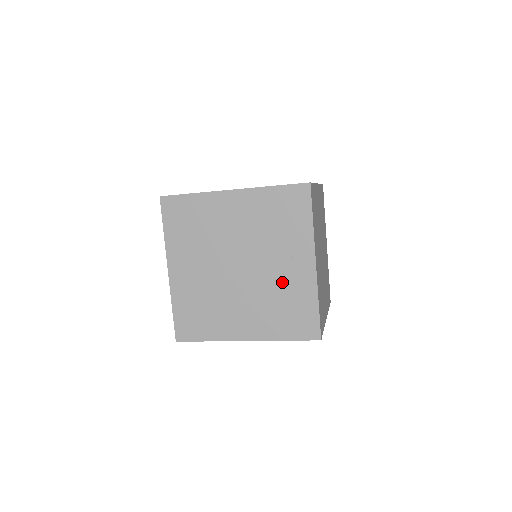
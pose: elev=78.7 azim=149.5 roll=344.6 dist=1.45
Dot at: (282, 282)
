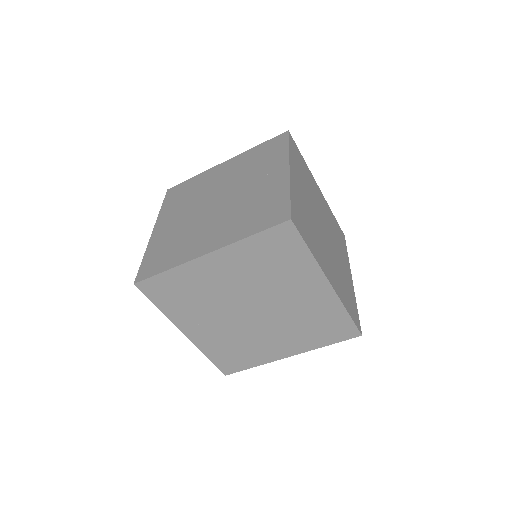
Dot at: (255, 194)
